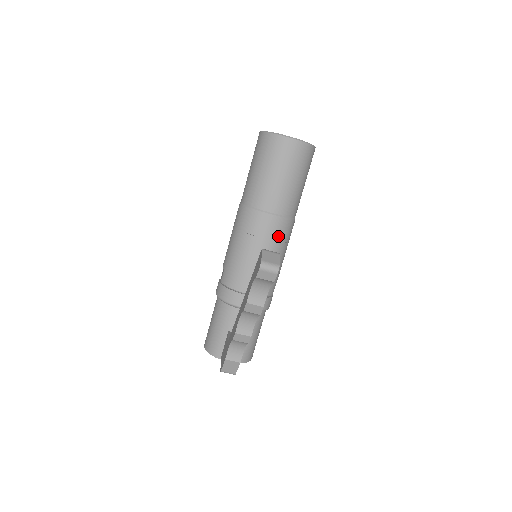
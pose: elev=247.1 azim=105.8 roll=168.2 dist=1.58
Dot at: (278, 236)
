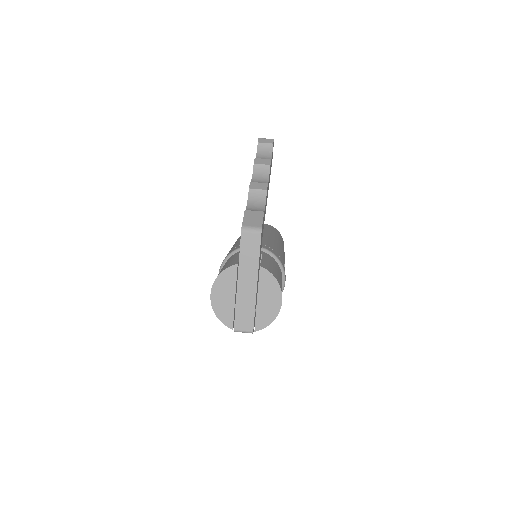
Dot at: (272, 238)
